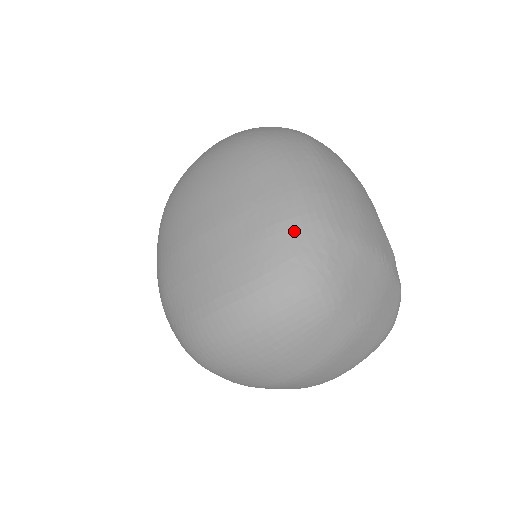
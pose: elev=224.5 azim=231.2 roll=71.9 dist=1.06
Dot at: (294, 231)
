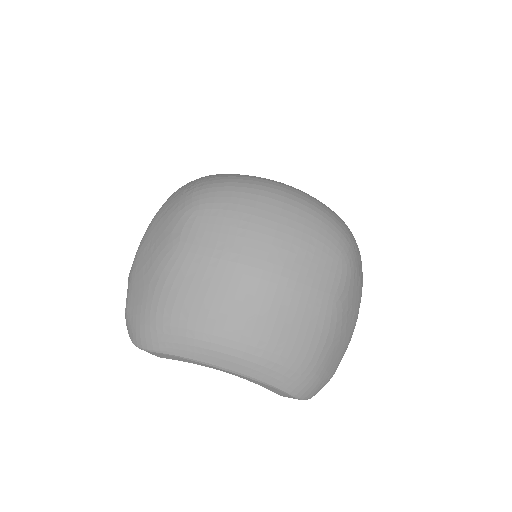
Dot at: occluded
